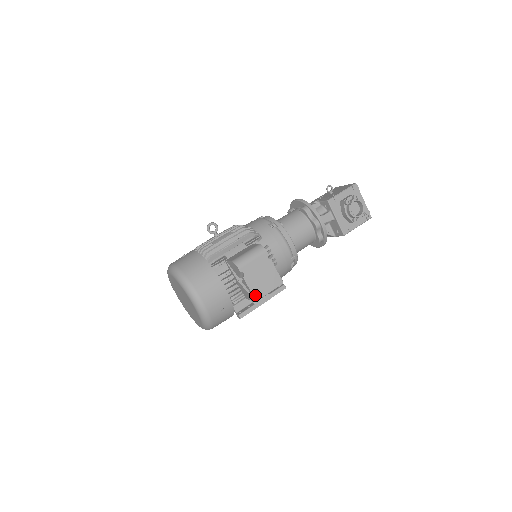
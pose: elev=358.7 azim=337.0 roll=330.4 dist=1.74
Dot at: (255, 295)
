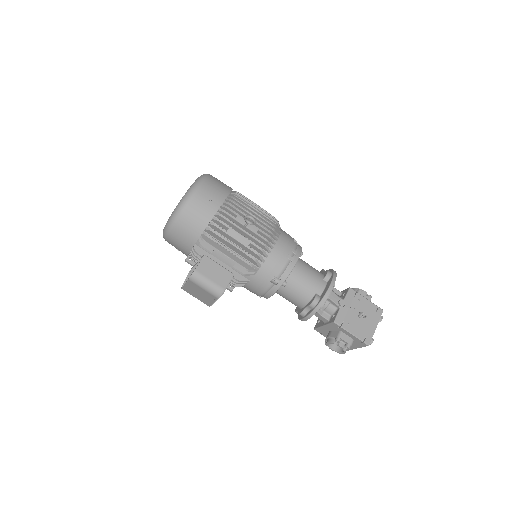
Dot at: (184, 288)
